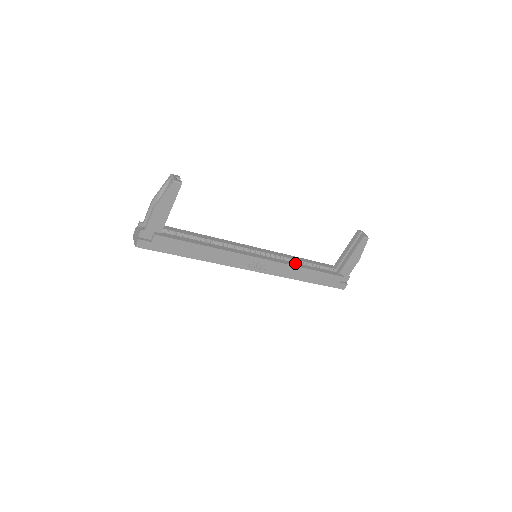
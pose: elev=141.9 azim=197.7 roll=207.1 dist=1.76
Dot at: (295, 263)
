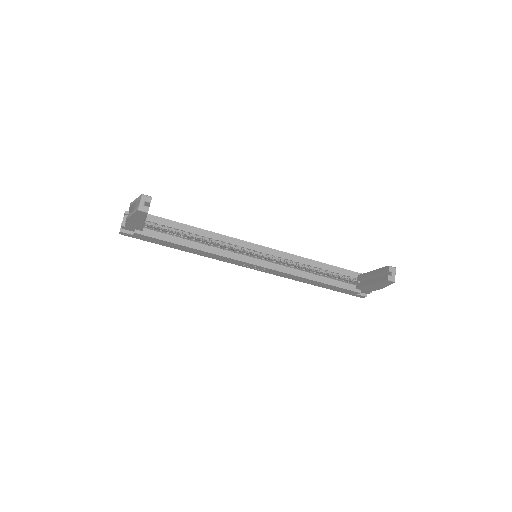
Dot at: (301, 271)
